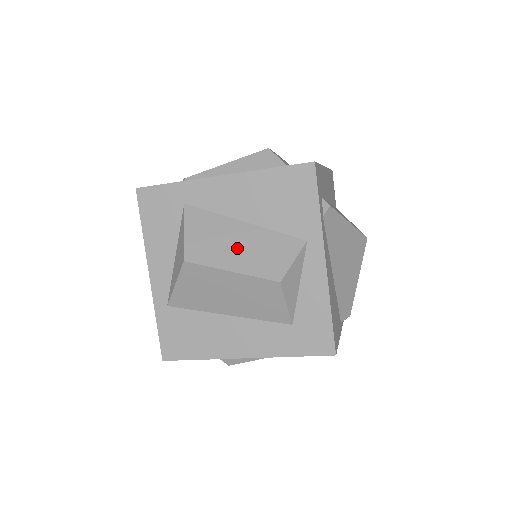
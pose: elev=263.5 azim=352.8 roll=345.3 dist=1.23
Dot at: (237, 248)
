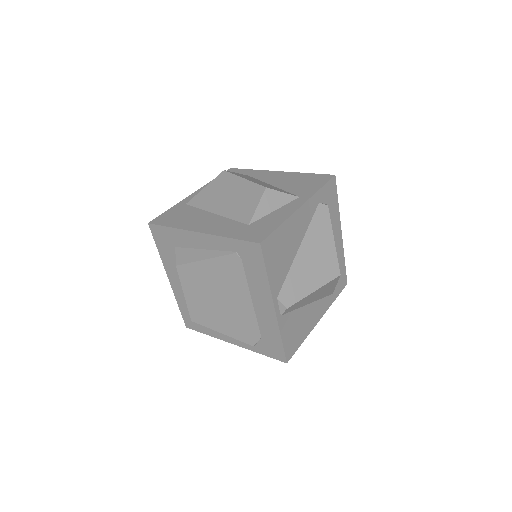
Dot at: (257, 181)
